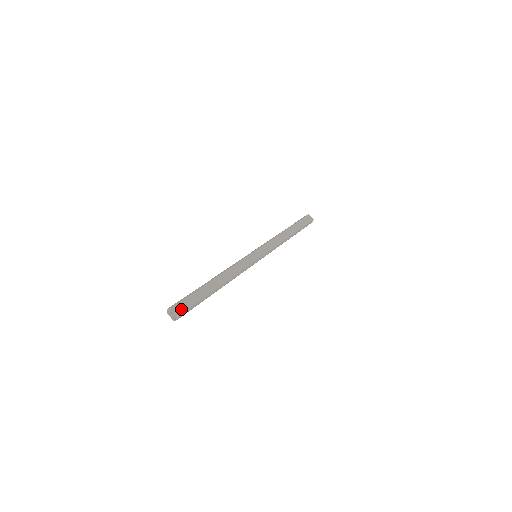
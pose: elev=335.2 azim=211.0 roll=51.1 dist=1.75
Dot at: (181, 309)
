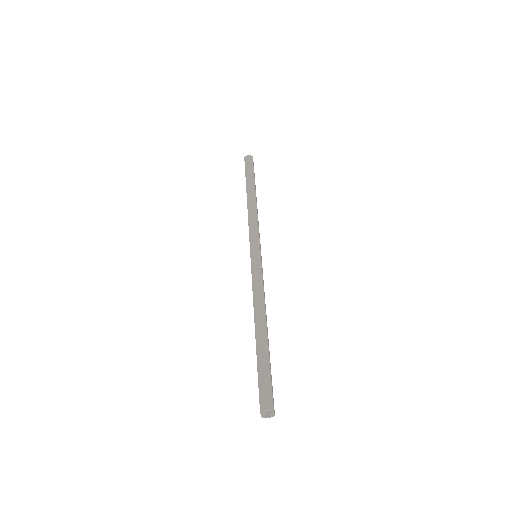
Dot at: occluded
